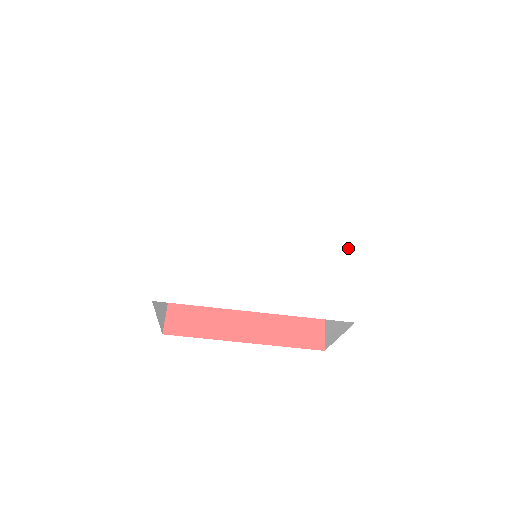
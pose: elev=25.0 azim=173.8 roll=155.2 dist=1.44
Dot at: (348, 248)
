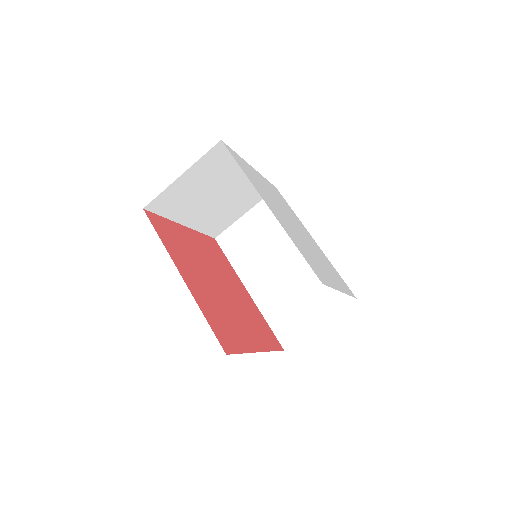
Dot at: (337, 286)
